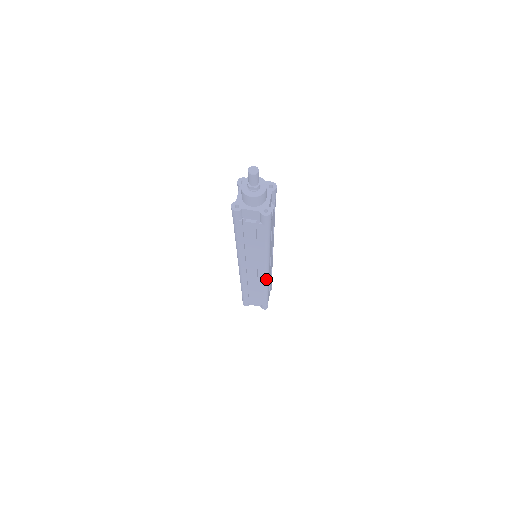
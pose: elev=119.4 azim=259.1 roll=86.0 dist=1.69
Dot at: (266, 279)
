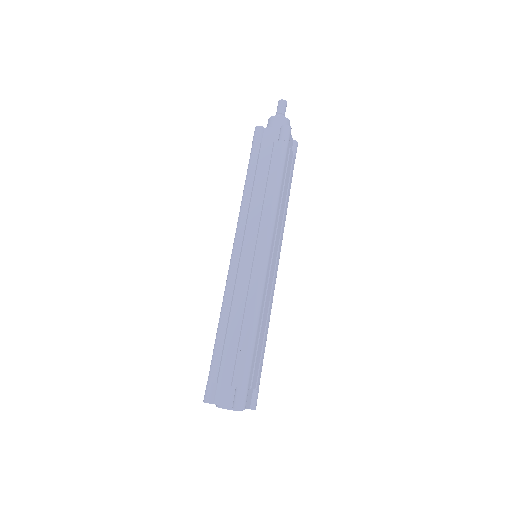
Dot at: (261, 276)
